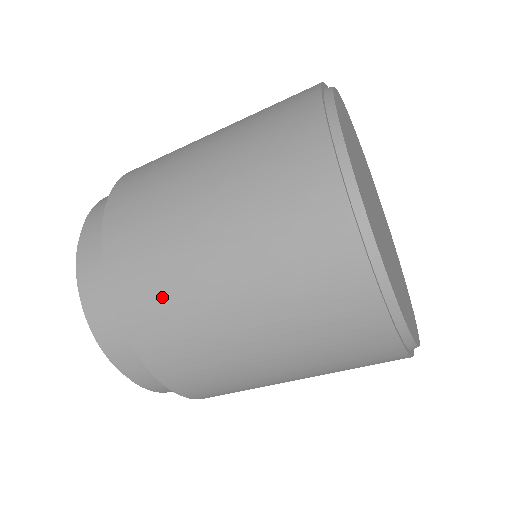
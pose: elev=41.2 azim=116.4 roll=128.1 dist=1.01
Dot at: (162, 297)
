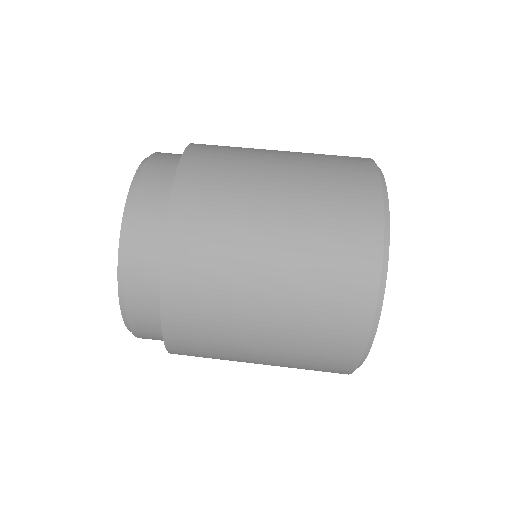
Dot at: (215, 222)
